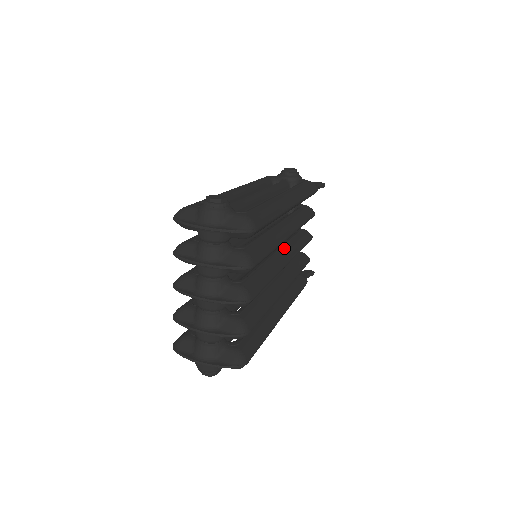
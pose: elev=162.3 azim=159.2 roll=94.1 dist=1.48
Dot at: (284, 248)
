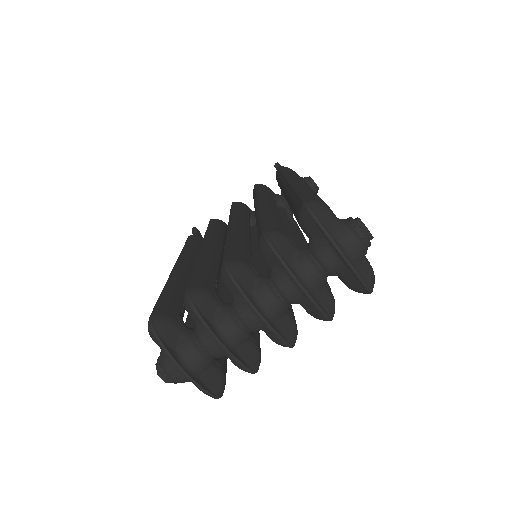
Dot at: occluded
